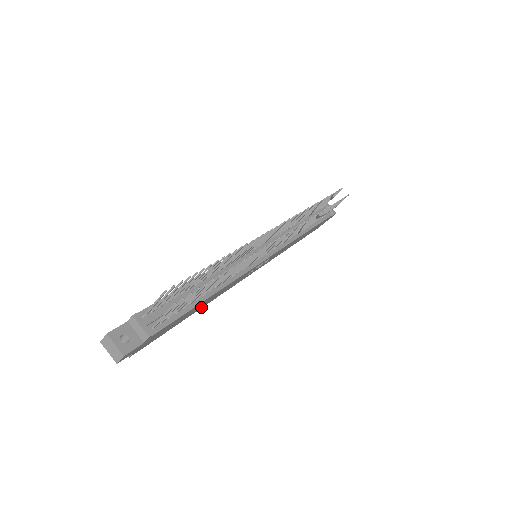
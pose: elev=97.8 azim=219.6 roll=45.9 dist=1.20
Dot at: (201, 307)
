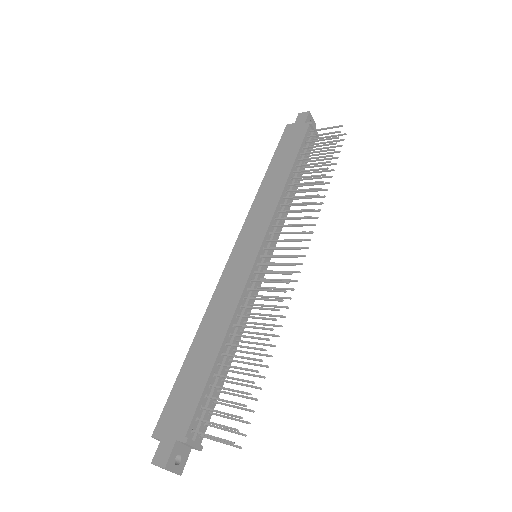
Dot at: occluded
